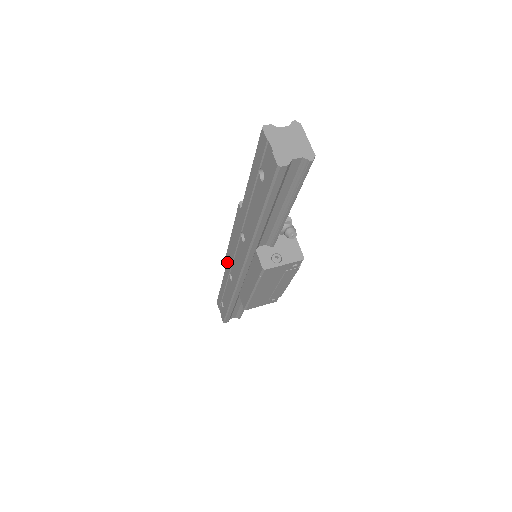
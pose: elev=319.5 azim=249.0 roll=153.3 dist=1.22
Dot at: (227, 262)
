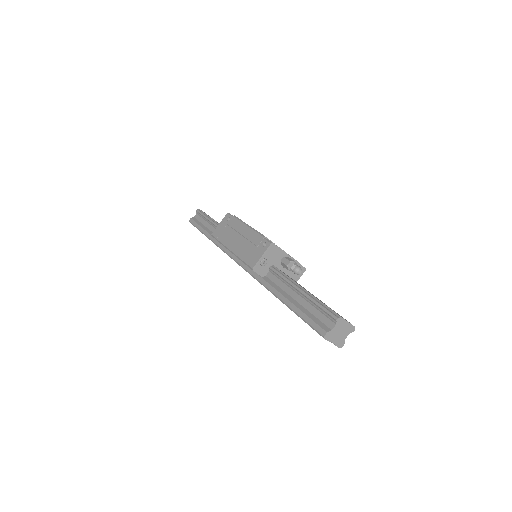
Dot at: occluded
